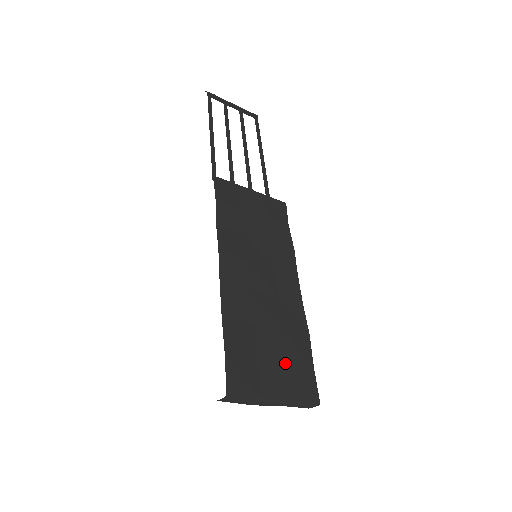
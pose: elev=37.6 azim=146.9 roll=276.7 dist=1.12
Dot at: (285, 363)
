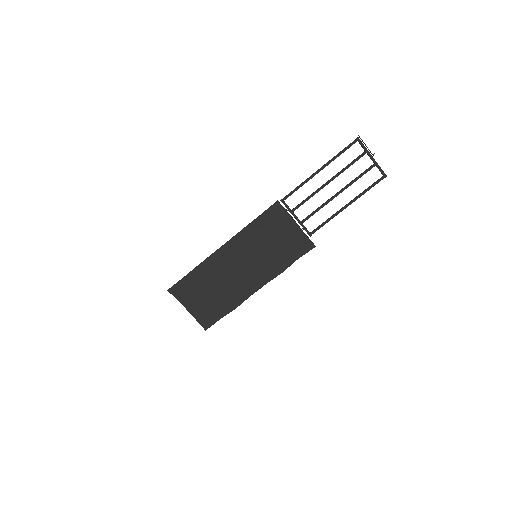
Dot at: (208, 305)
